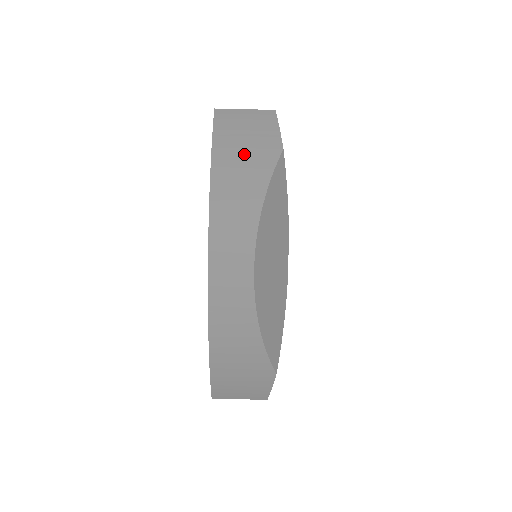
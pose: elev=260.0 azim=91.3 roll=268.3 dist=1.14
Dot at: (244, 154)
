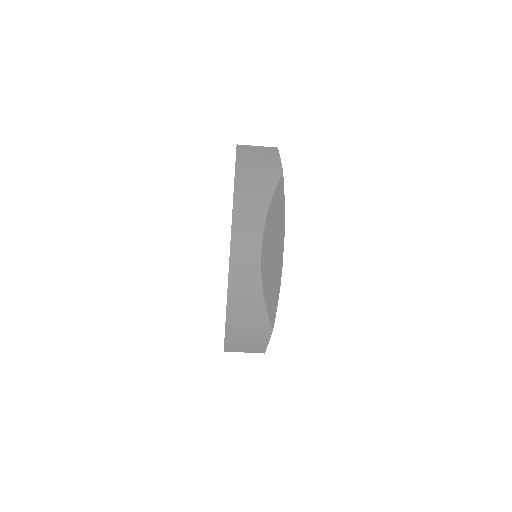
Dot at: (257, 174)
